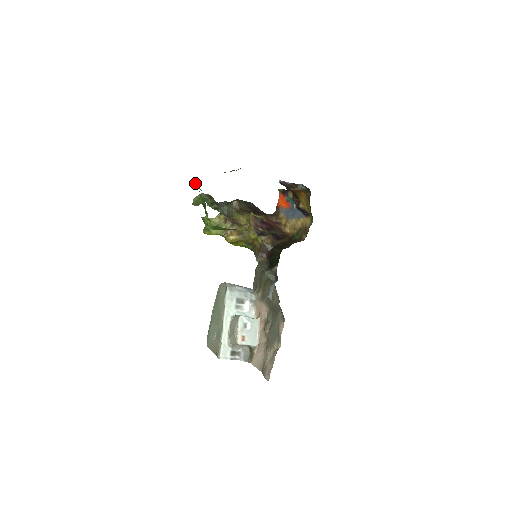
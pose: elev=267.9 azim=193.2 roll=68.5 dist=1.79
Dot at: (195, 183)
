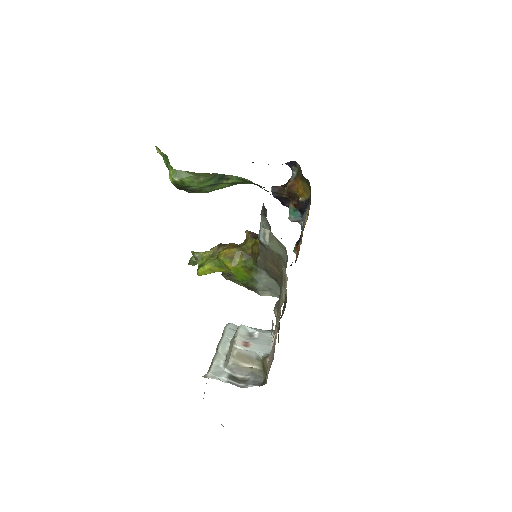
Dot at: (158, 149)
